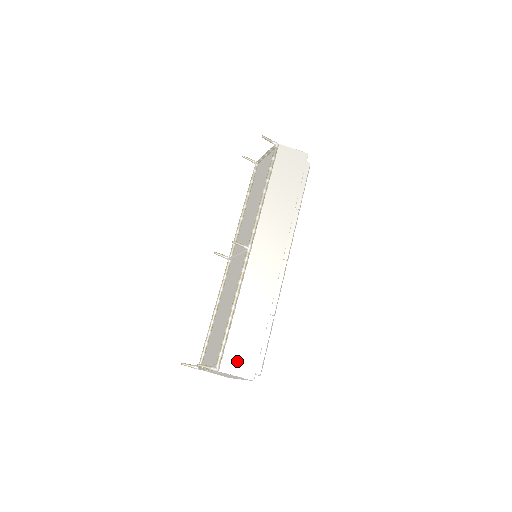
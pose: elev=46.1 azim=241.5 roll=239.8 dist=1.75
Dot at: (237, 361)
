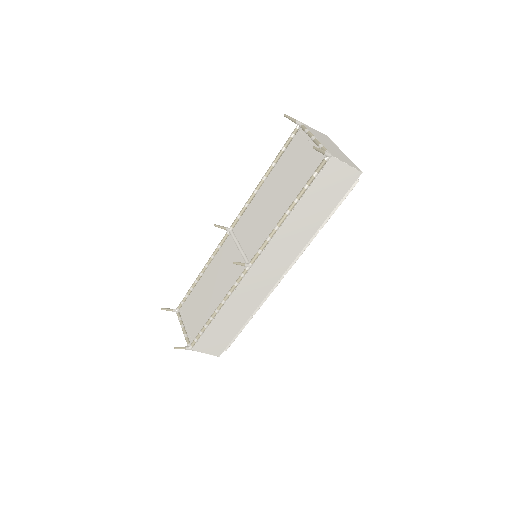
Dot at: (209, 345)
